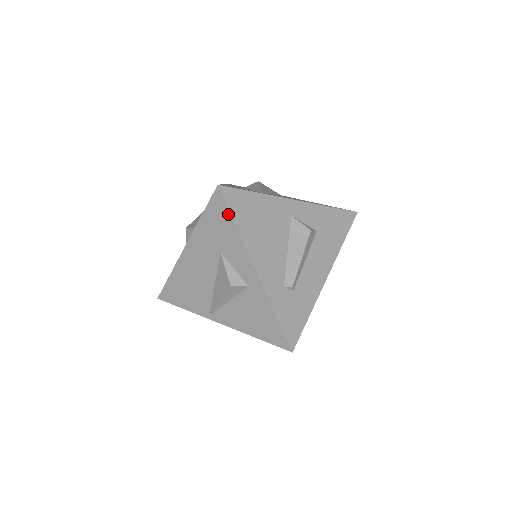
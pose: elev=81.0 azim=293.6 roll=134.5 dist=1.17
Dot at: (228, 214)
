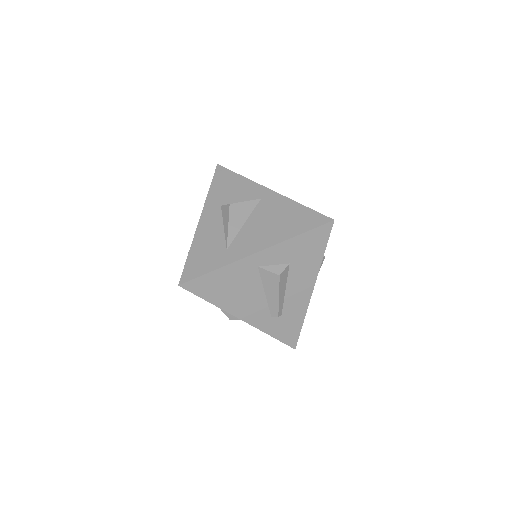
Dot at: occluded
